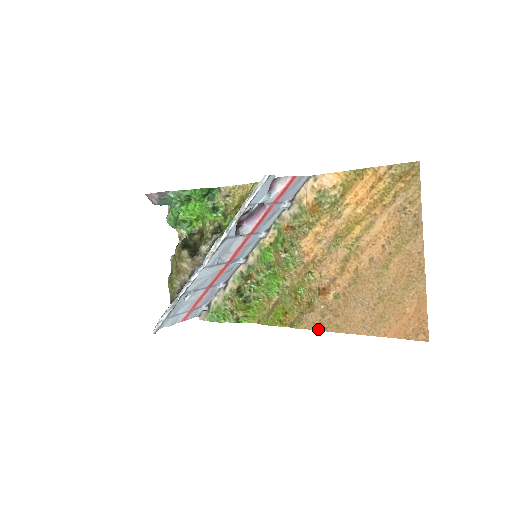
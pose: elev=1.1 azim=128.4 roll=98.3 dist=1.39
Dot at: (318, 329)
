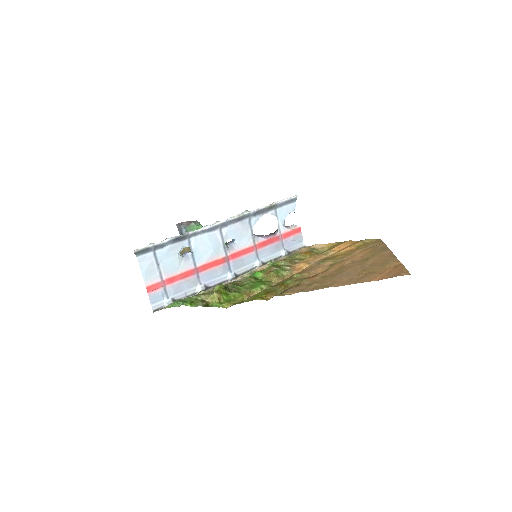
Dot at: (304, 291)
